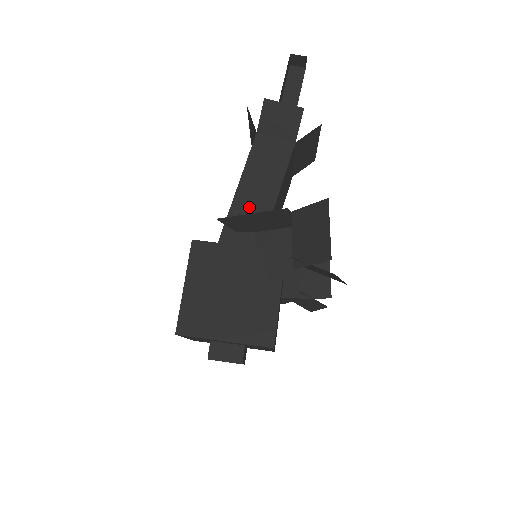
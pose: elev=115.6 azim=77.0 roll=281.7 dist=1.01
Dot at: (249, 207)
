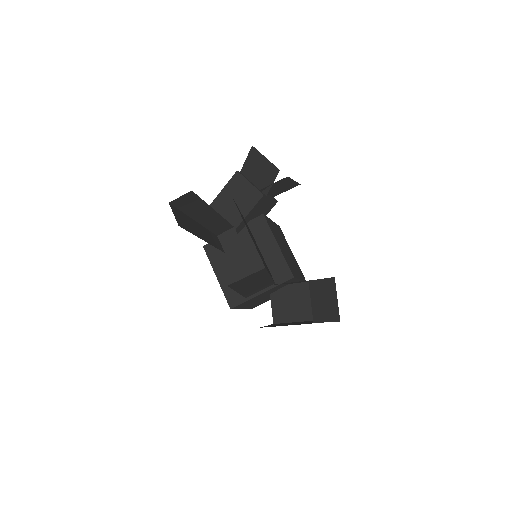
Dot at: (254, 288)
